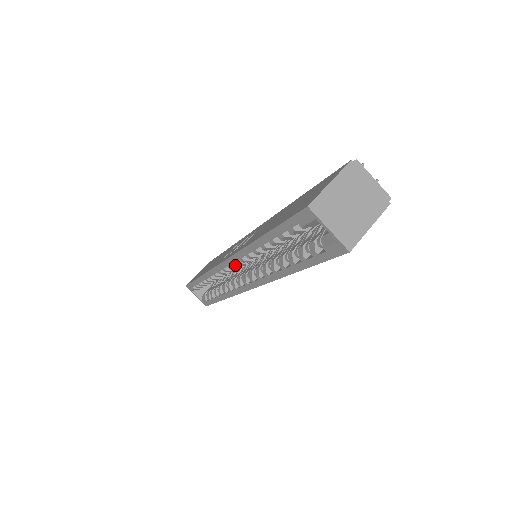
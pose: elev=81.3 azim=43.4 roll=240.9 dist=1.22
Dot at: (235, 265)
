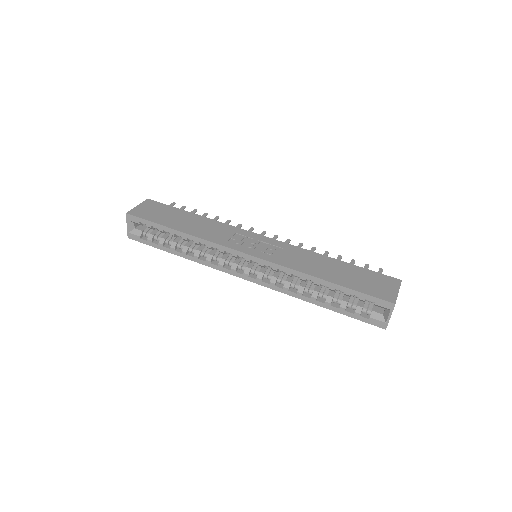
Dot at: (251, 260)
